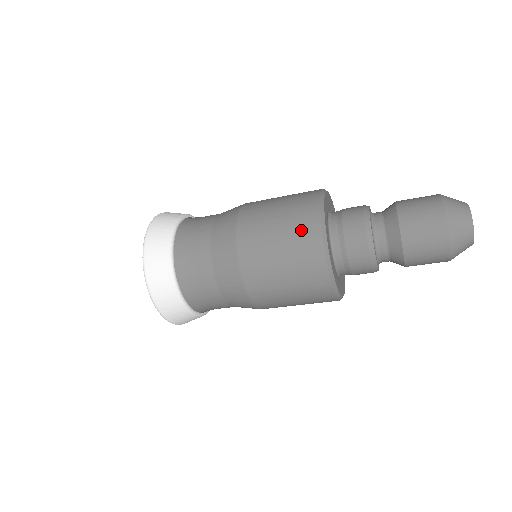
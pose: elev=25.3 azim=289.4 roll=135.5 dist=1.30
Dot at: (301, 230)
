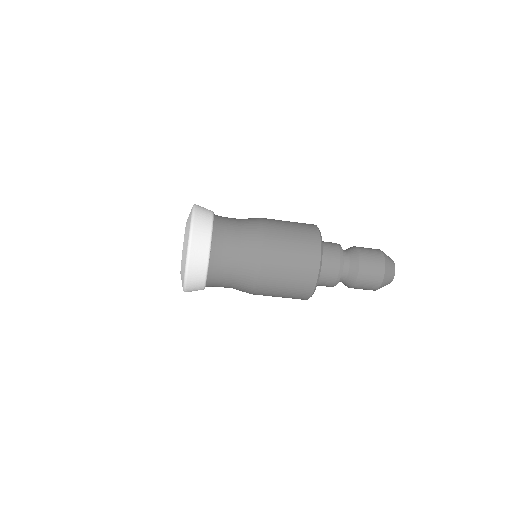
Dot at: (306, 228)
